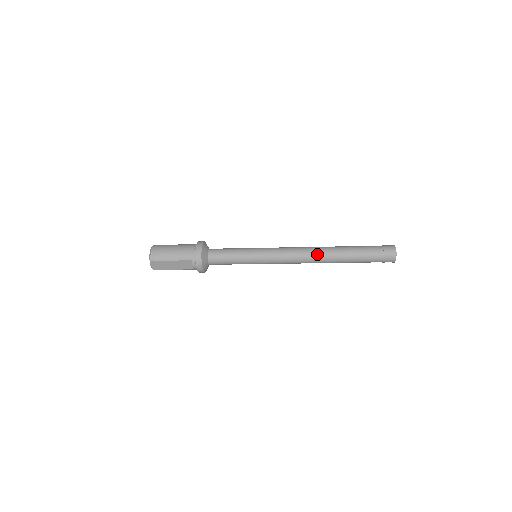
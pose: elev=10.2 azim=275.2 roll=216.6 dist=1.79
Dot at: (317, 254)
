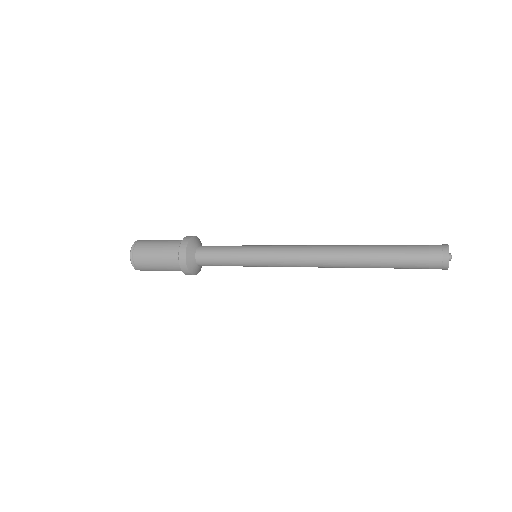
Dot at: (334, 266)
